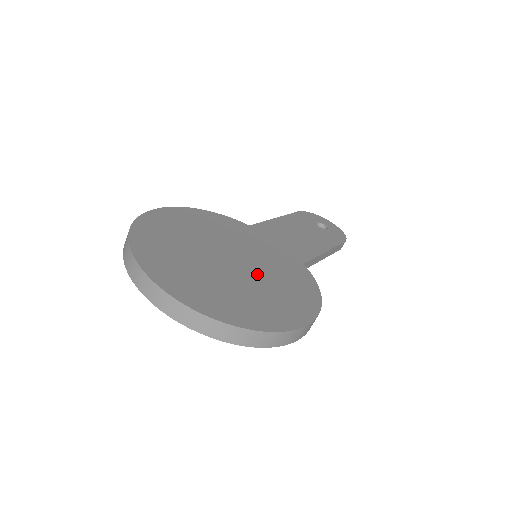
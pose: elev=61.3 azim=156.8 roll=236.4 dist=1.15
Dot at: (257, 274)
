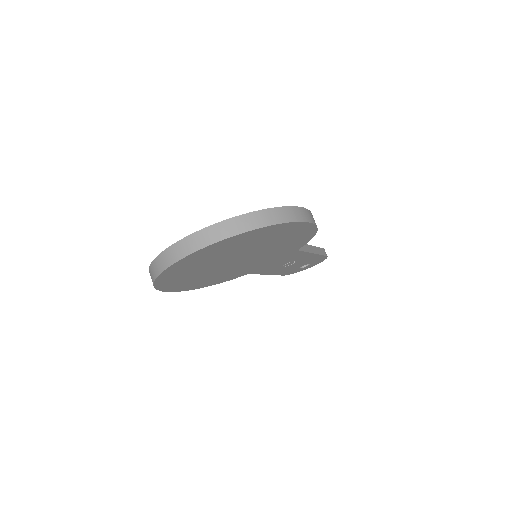
Dot at: occluded
